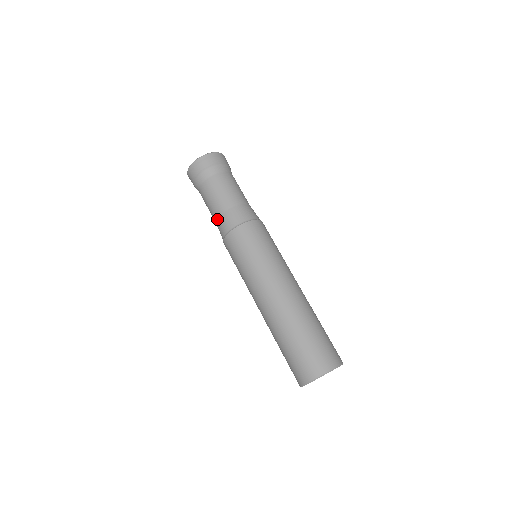
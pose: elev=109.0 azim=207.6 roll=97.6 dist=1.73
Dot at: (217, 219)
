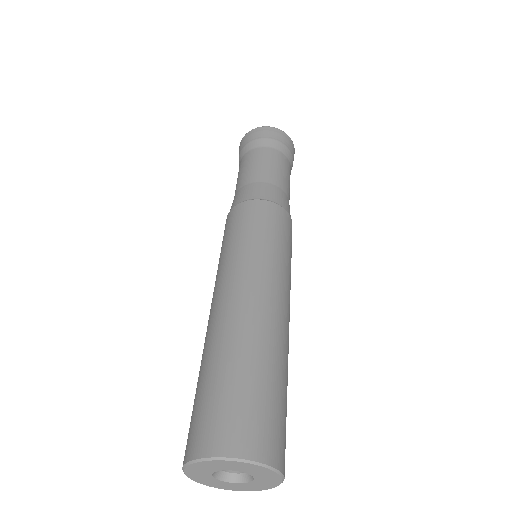
Dot at: occluded
